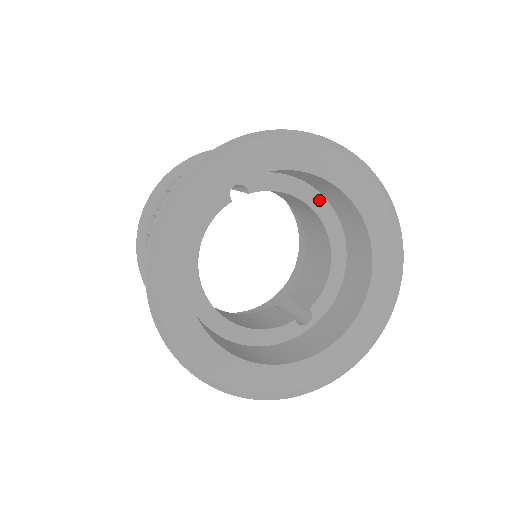
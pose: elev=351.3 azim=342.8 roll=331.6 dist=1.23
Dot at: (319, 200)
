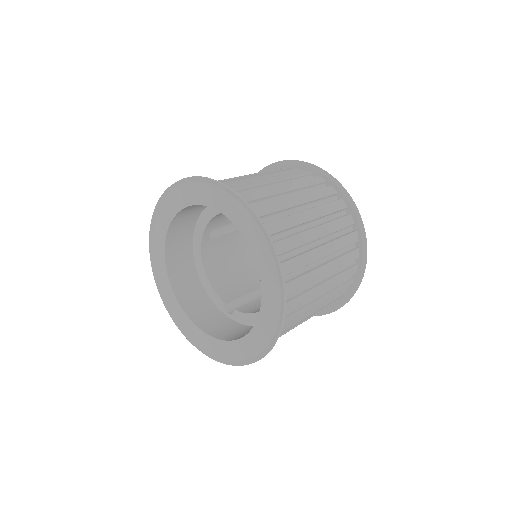
Dot at: occluded
